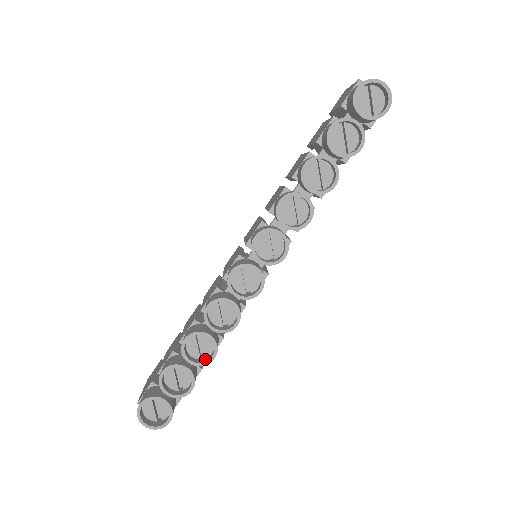
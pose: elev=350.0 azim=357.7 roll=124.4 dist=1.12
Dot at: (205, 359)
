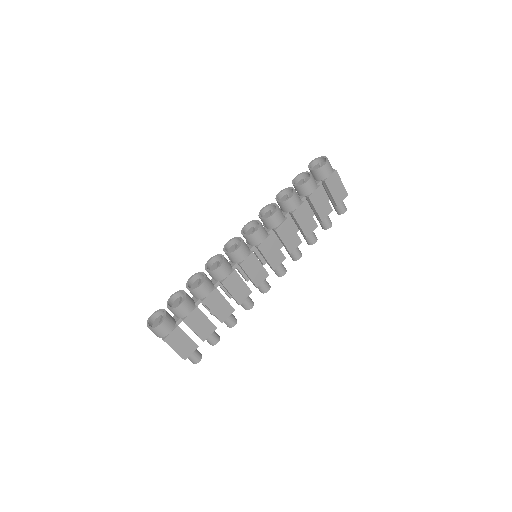
Dot at: (197, 290)
